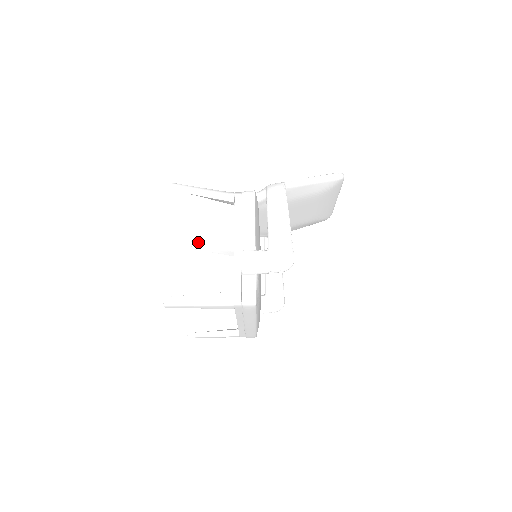
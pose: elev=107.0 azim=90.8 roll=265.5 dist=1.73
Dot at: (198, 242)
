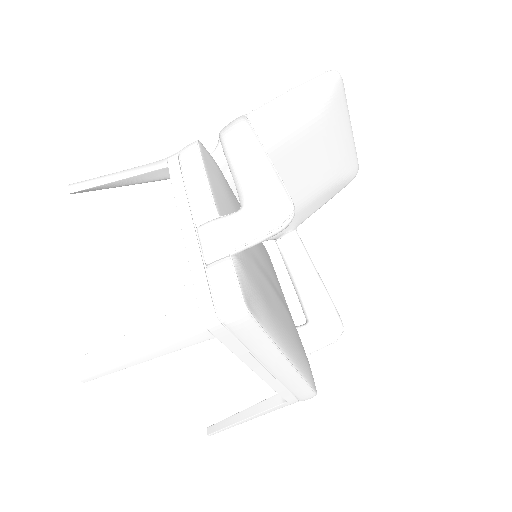
Dot at: (187, 287)
